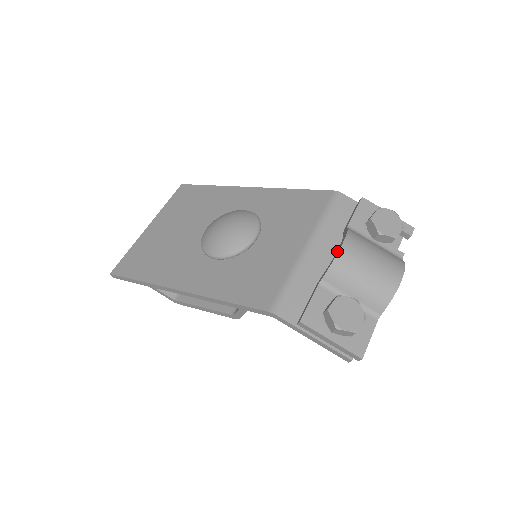
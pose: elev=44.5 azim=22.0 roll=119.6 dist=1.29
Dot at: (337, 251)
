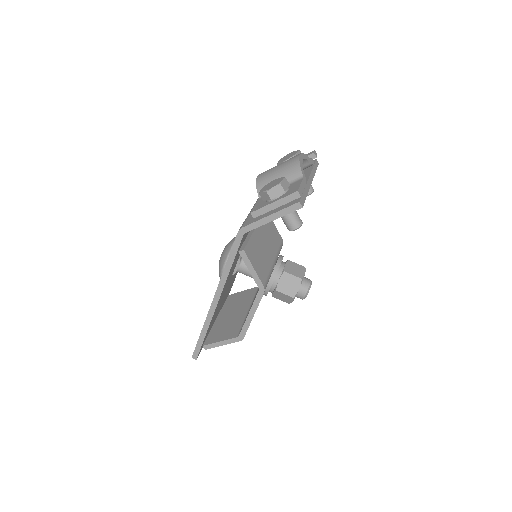
Dot at: occluded
